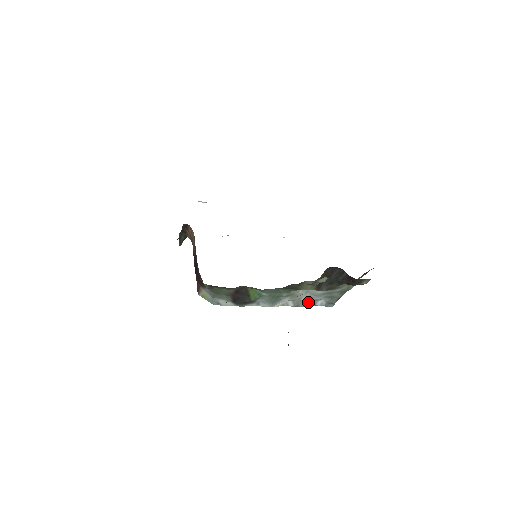
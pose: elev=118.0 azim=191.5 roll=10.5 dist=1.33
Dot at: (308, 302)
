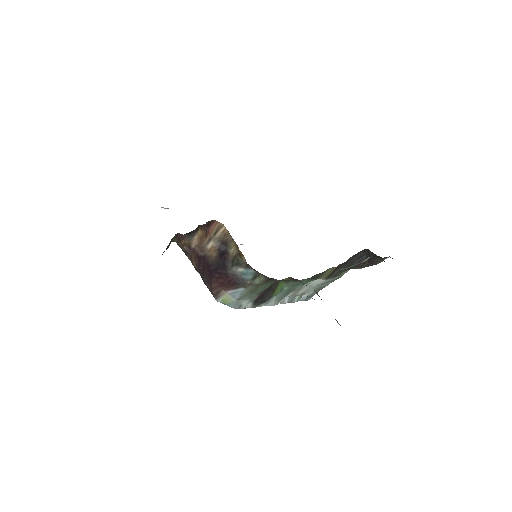
Dot at: (297, 297)
